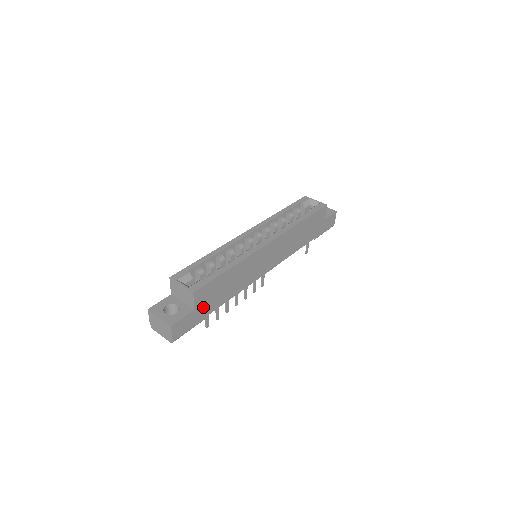
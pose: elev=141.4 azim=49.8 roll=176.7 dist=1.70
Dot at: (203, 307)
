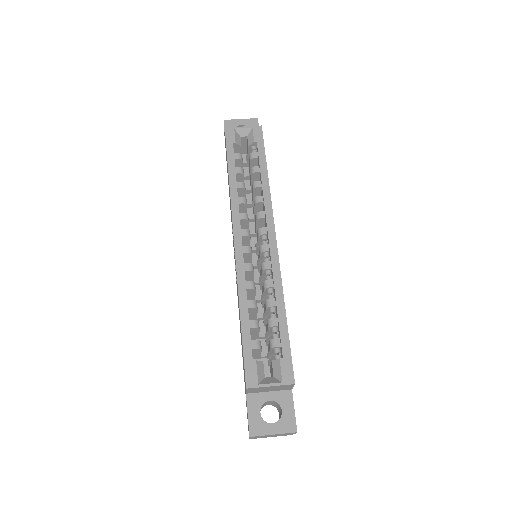
Dot at: occluded
